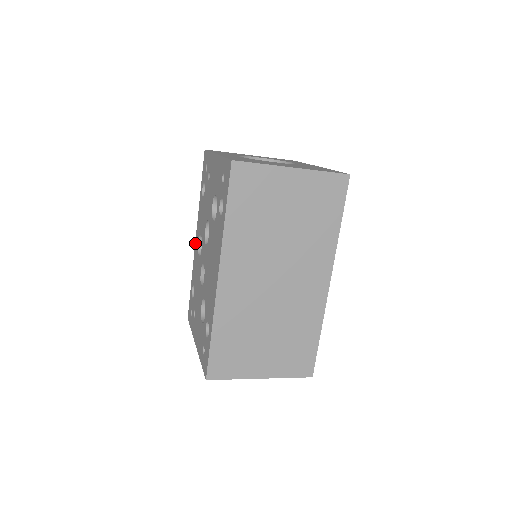
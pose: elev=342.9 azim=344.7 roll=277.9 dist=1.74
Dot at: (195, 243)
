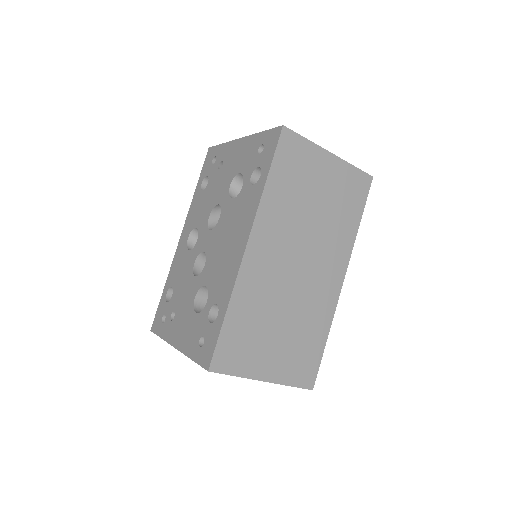
Dot at: (179, 242)
